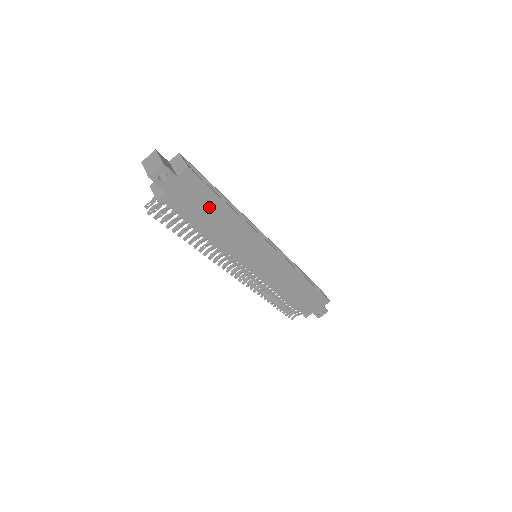
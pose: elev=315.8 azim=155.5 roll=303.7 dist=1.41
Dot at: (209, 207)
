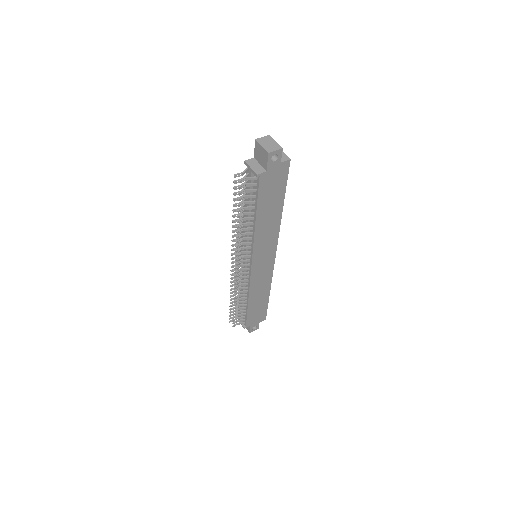
Dot at: (275, 198)
